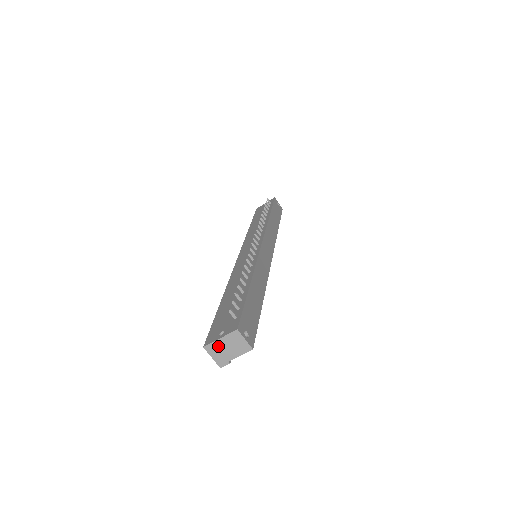
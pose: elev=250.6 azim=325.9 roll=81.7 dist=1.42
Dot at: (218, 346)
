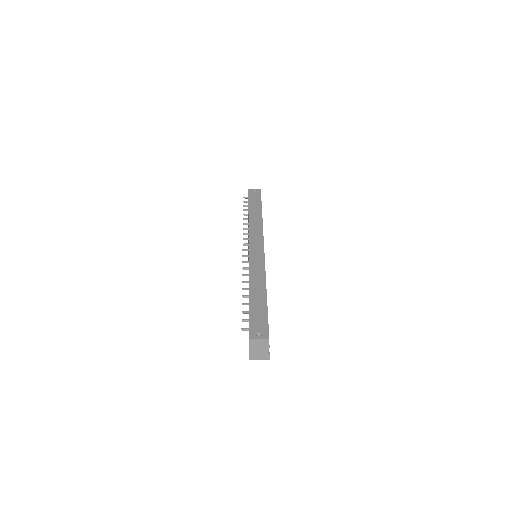
Dot at: (254, 353)
